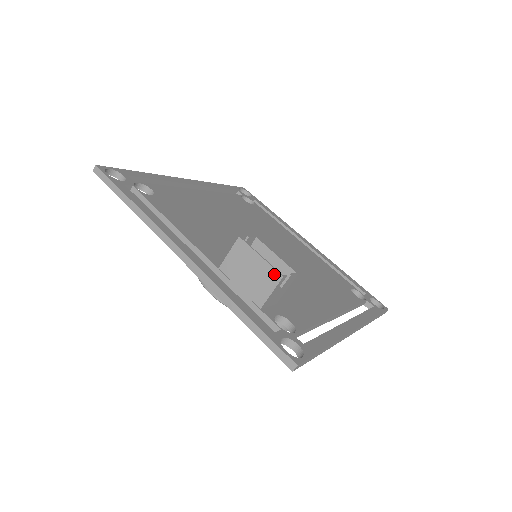
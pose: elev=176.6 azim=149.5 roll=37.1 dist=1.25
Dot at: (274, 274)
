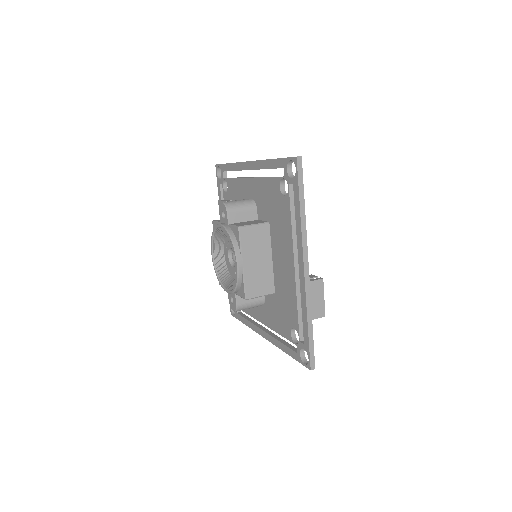
Dot at: (323, 312)
